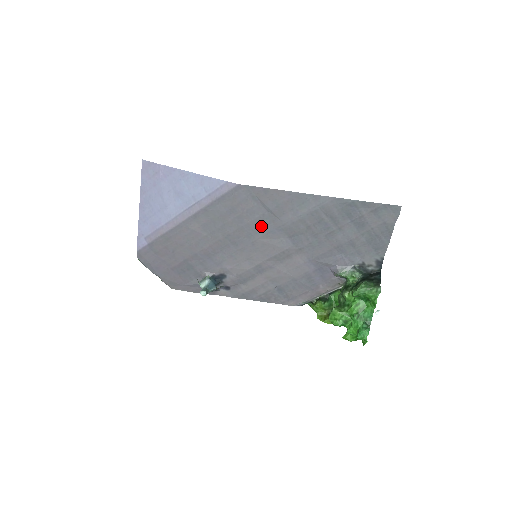
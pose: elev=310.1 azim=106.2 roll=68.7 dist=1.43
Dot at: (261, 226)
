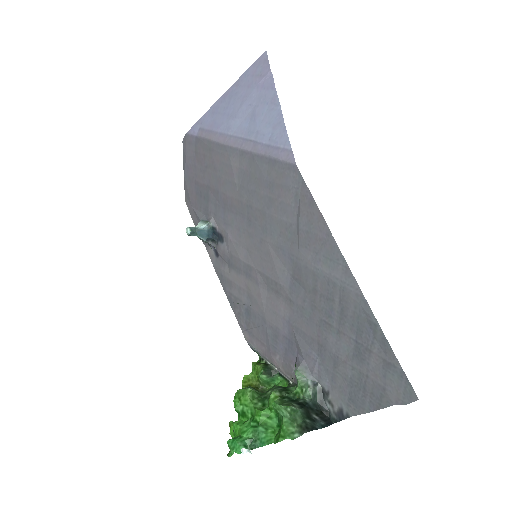
Dot at: (280, 233)
